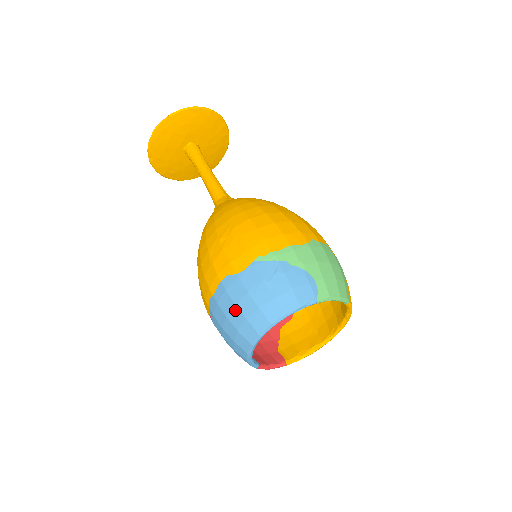
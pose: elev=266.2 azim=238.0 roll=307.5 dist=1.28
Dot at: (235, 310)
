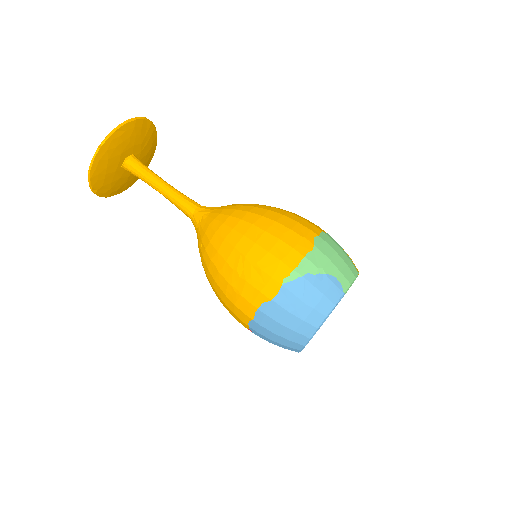
Dot at: (281, 328)
